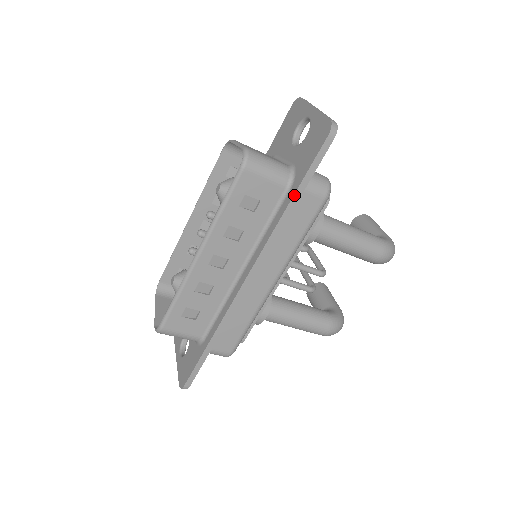
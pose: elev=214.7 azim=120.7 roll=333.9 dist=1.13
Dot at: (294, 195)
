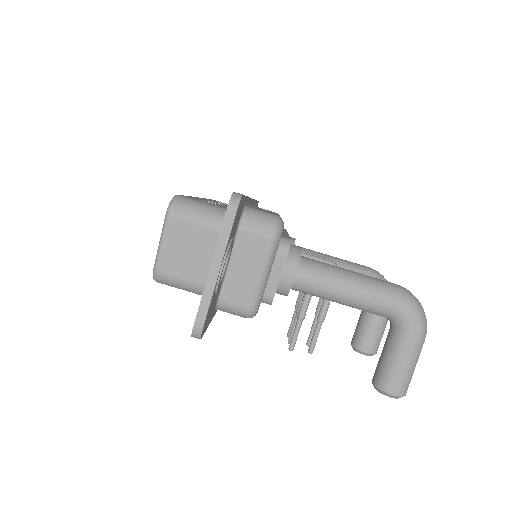
Dot at: occluded
